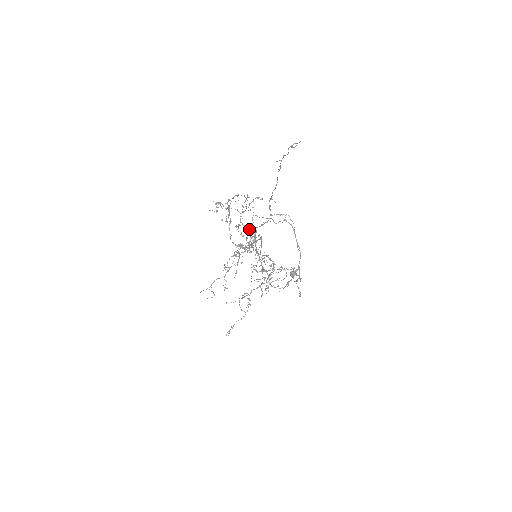
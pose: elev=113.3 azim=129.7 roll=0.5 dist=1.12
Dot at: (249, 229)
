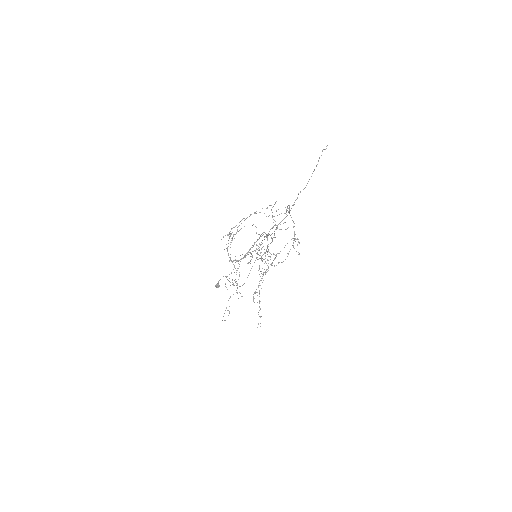
Dot at: occluded
